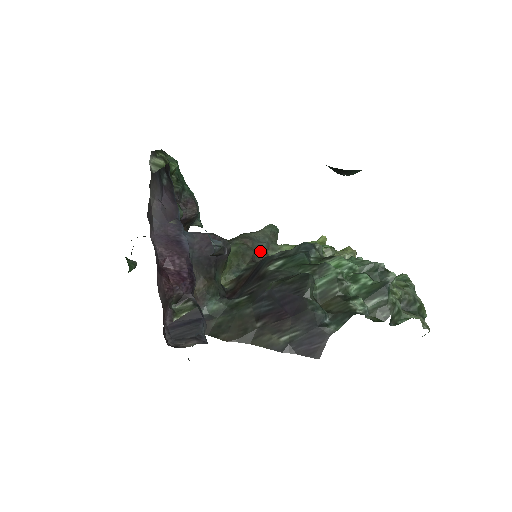
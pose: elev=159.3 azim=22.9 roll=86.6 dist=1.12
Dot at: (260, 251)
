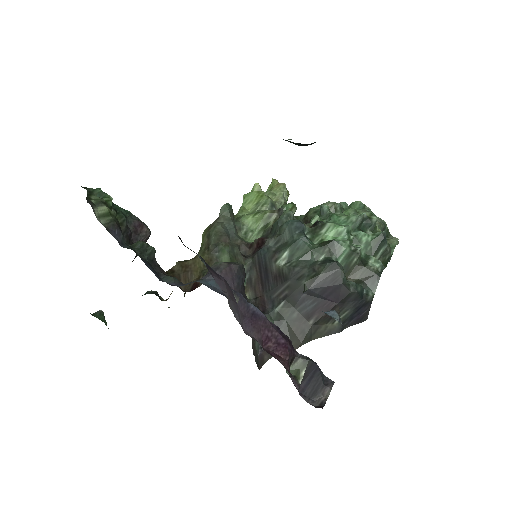
Dot at: (238, 241)
